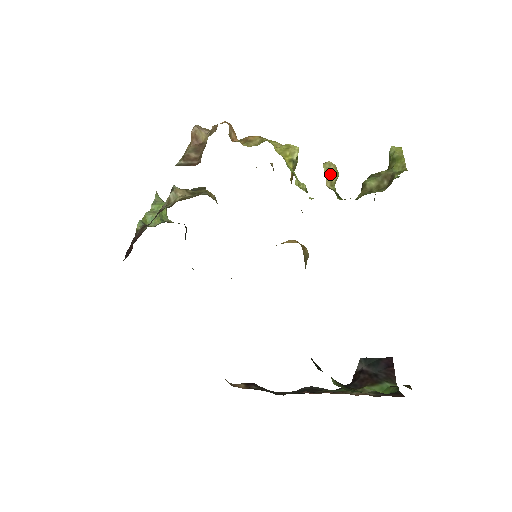
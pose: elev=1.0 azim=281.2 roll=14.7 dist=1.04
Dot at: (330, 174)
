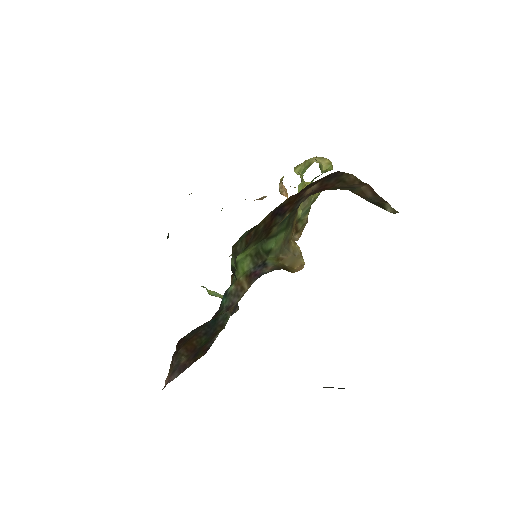
Dot at: (321, 160)
